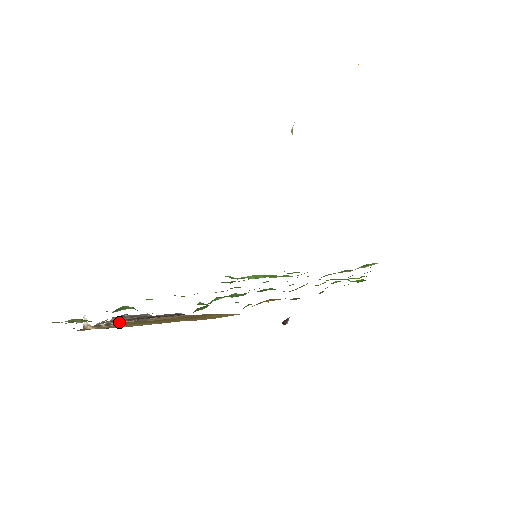
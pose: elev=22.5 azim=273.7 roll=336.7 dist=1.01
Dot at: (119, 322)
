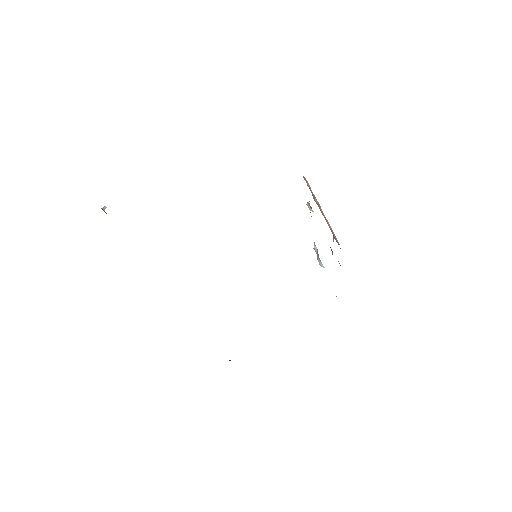
Dot at: occluded
